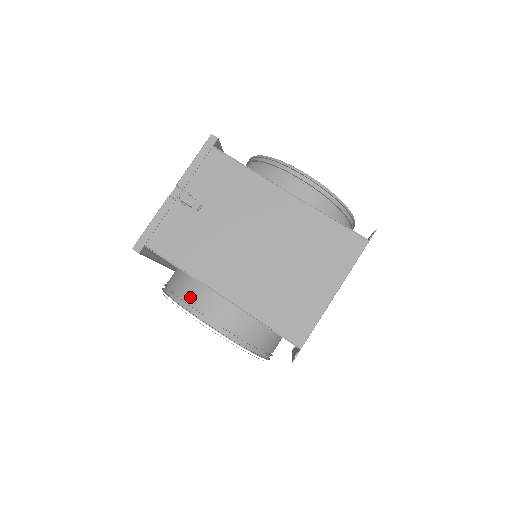
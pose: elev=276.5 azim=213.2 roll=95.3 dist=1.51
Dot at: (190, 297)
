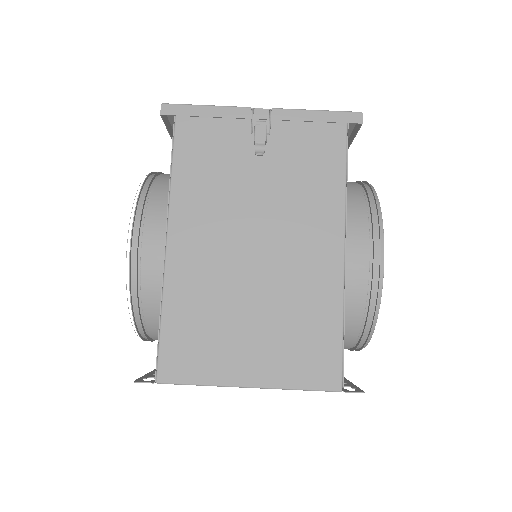
Dot at: (153, 209)
